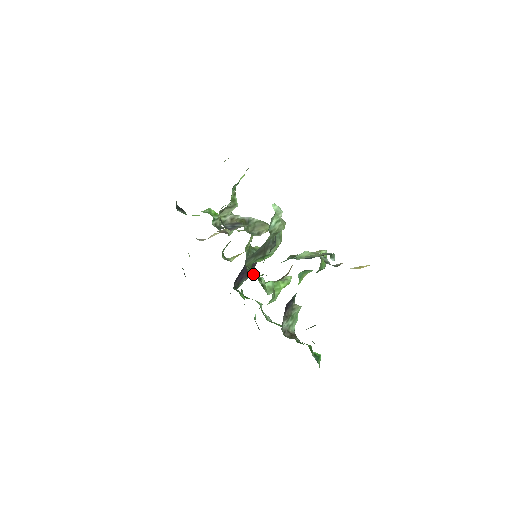
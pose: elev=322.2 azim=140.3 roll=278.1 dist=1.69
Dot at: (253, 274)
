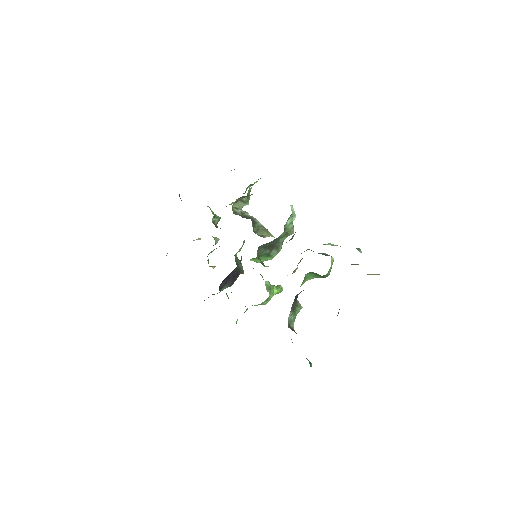
Dot at: (262, 263)
